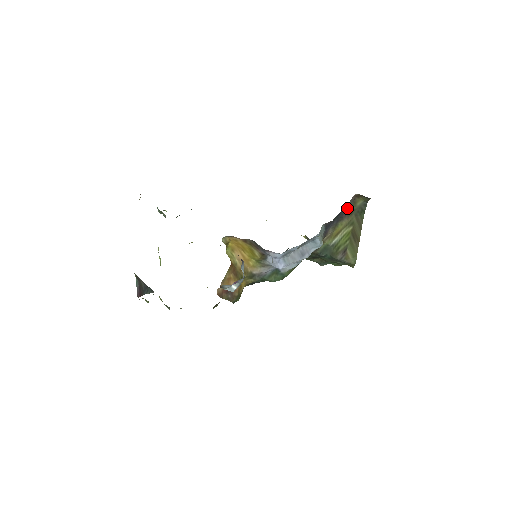
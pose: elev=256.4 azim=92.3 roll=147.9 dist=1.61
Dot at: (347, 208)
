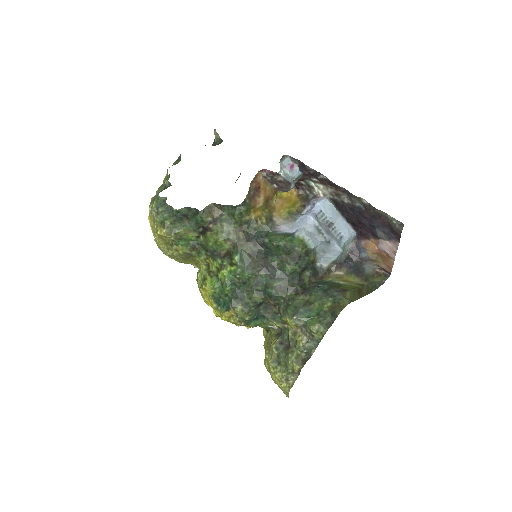
Dot at: (365, 274)
